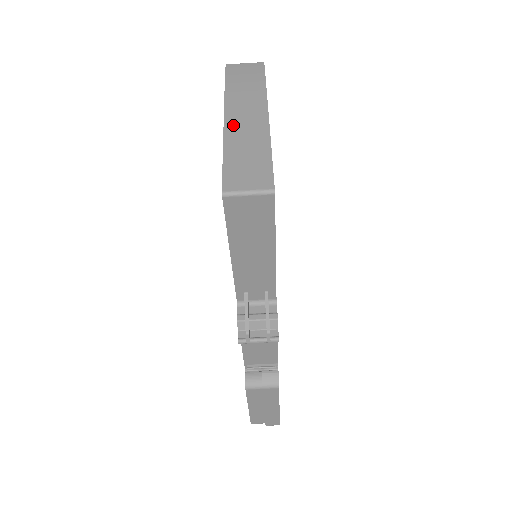
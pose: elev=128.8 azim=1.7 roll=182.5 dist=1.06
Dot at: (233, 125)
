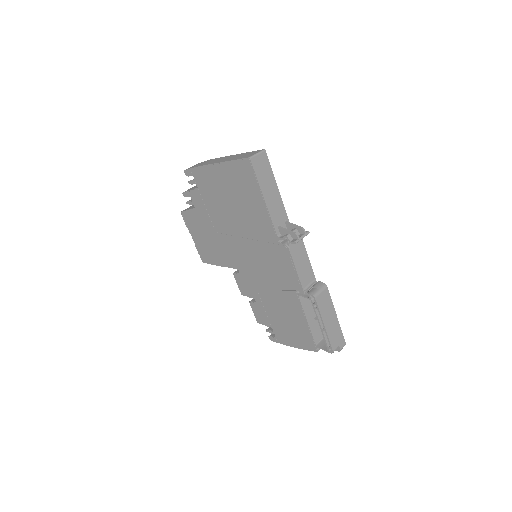
Dot at: (221, 161)
